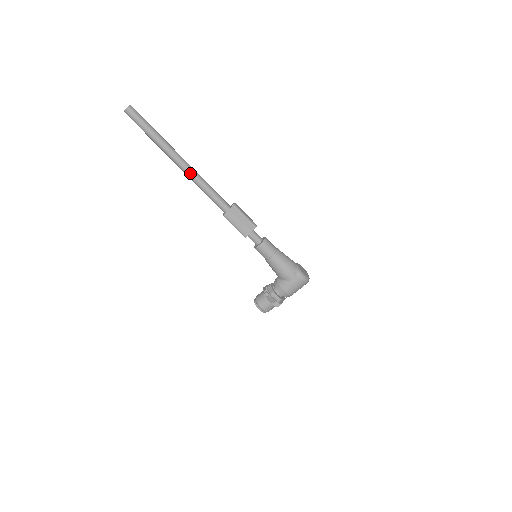
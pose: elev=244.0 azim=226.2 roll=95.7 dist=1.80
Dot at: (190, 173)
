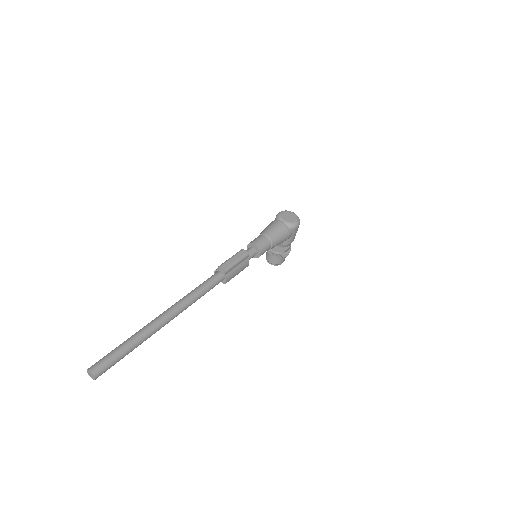
Dot at: (182, 311)
